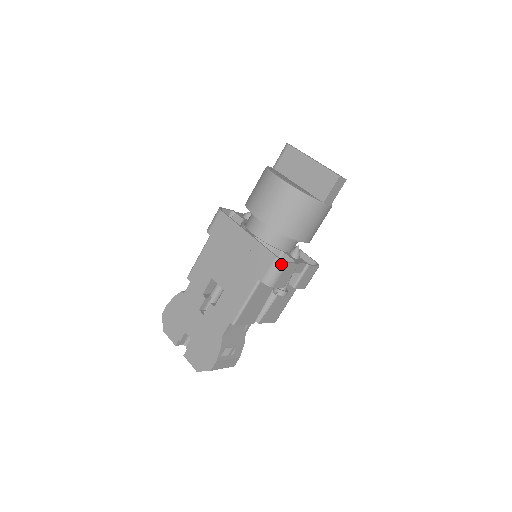
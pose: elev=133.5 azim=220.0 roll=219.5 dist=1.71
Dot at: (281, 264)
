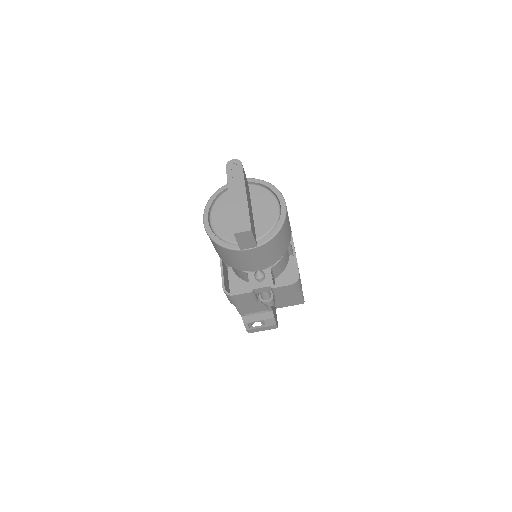
Dot at: (228, 295)
